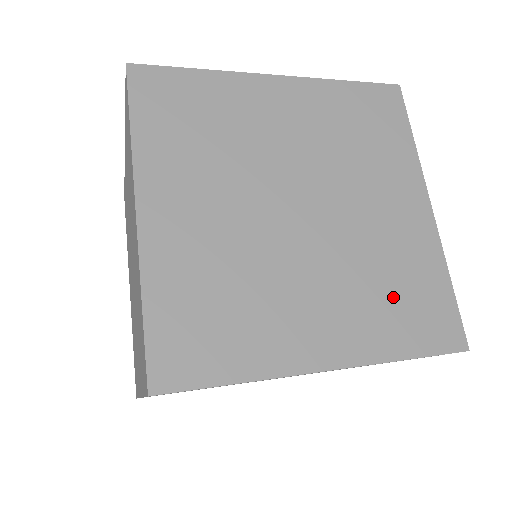
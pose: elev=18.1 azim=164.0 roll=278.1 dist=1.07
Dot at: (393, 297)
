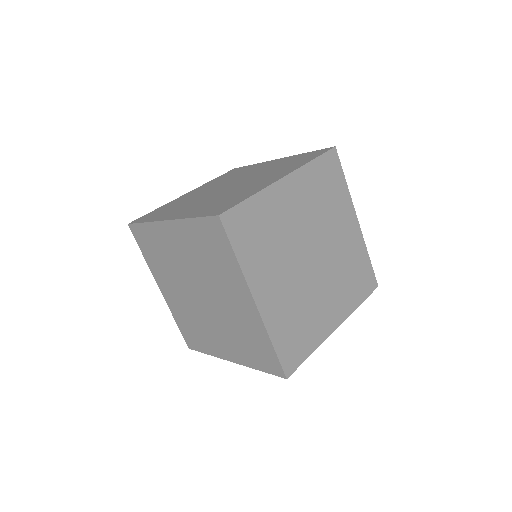
Dot at: (247, 344)
